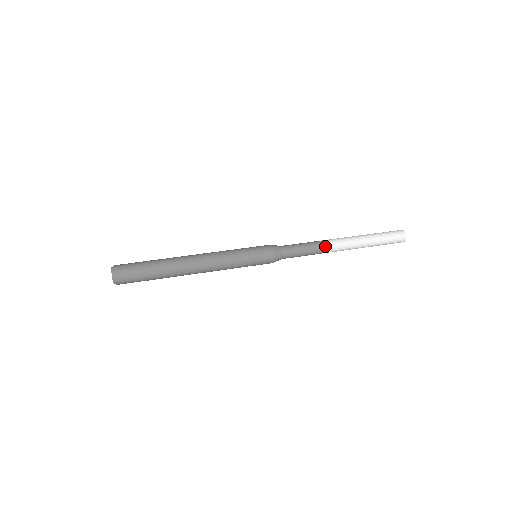
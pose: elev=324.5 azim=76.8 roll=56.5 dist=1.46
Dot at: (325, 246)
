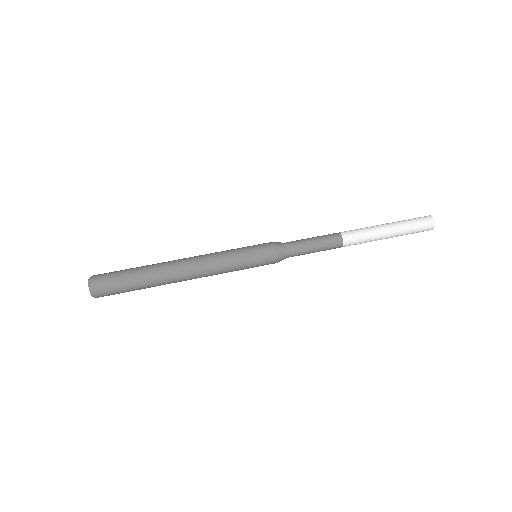
Dot at: (337, 239)
